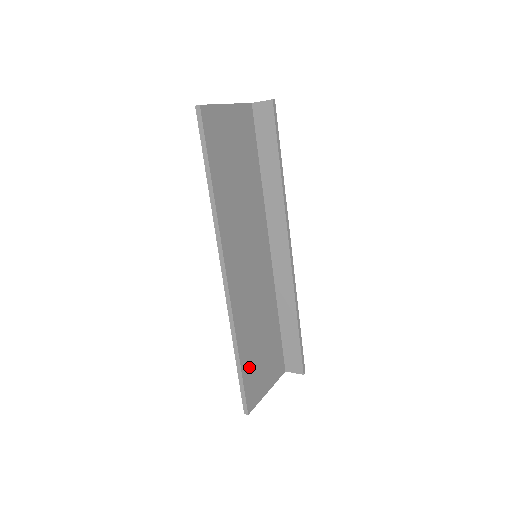
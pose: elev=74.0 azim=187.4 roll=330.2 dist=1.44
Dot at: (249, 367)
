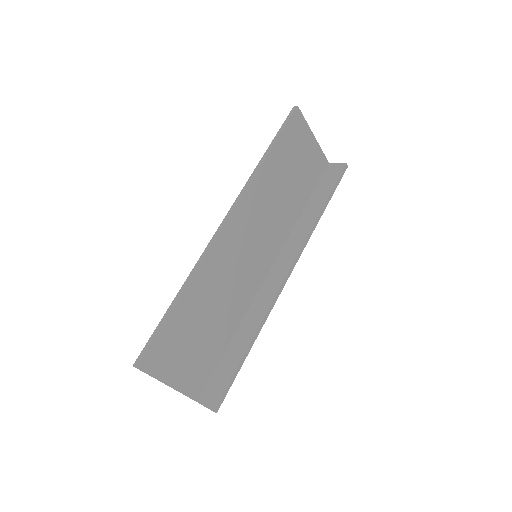
Dot at: (177, 326)
